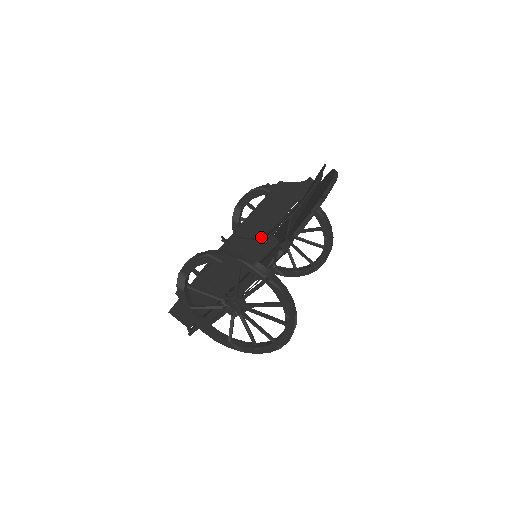
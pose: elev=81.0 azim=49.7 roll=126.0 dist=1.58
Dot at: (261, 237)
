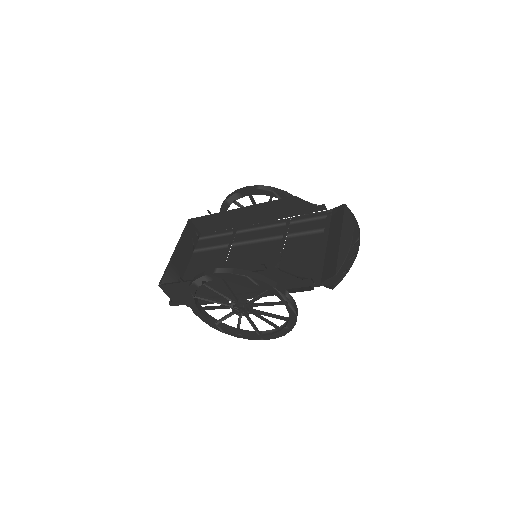
Dot at: (248, 224)
